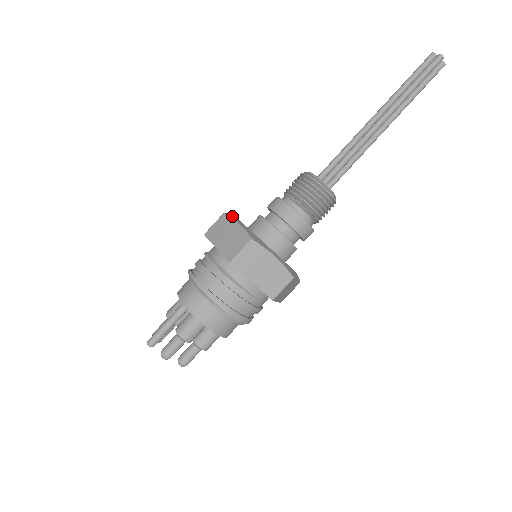
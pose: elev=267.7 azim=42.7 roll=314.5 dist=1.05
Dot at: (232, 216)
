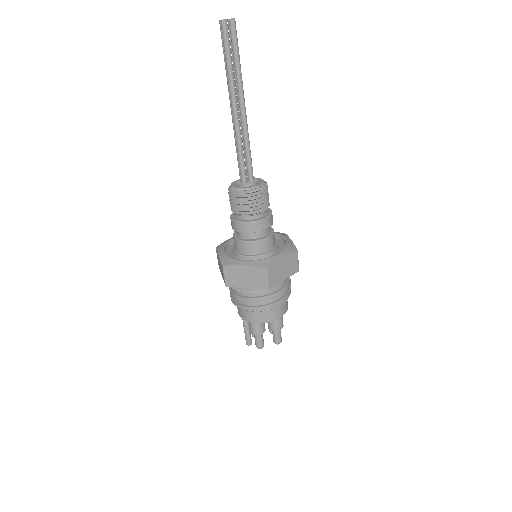
Dot at: (220, 246)
